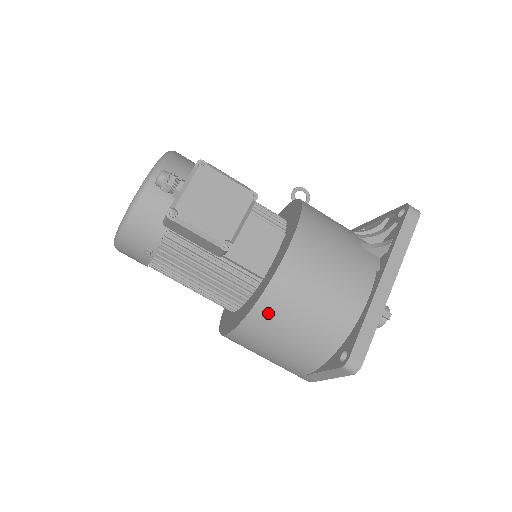
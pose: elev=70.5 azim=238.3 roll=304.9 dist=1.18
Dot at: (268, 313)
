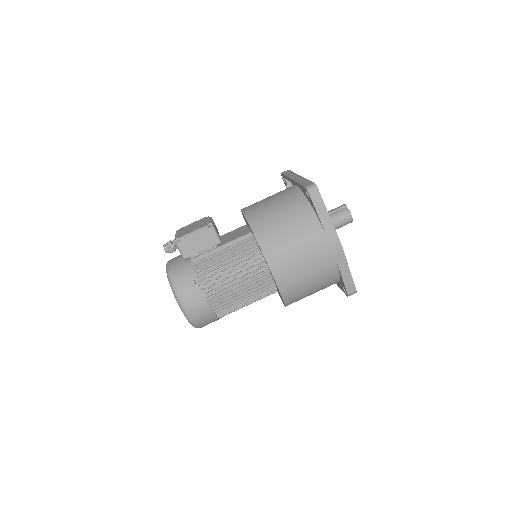
Dot at: (262, 227)
